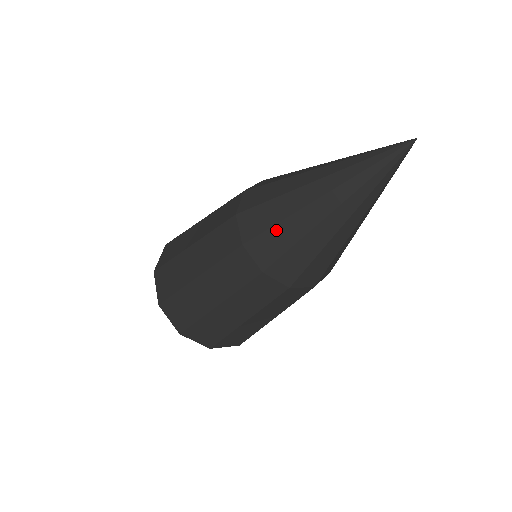
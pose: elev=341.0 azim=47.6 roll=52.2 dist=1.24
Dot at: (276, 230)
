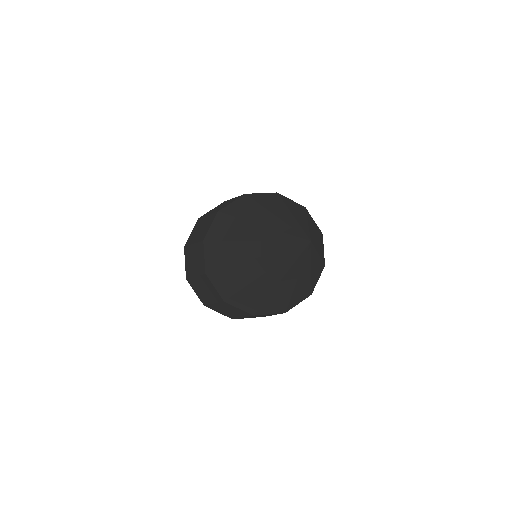
Dot at: (224, 273)
